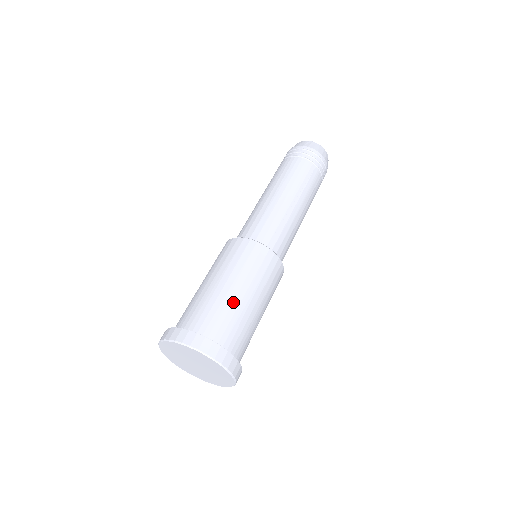
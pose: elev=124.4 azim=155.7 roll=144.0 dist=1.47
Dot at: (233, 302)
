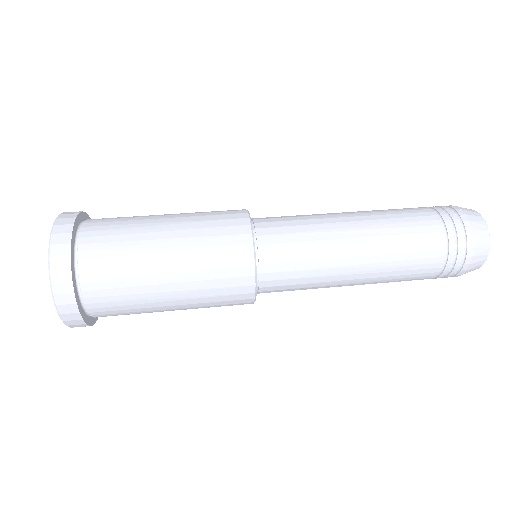
Dot at: (144, 232)
